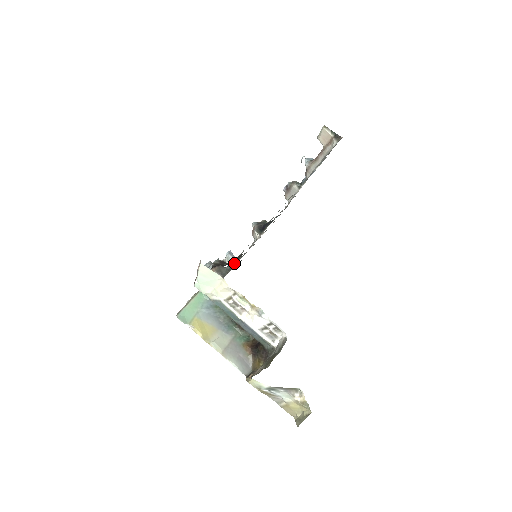
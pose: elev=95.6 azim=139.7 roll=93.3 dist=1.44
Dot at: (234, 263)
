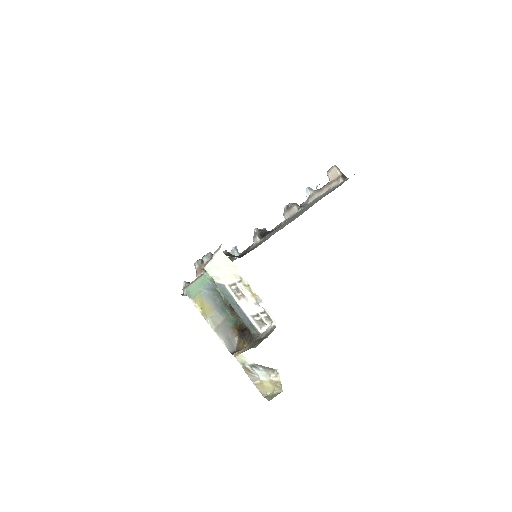
Dot at: occluded
